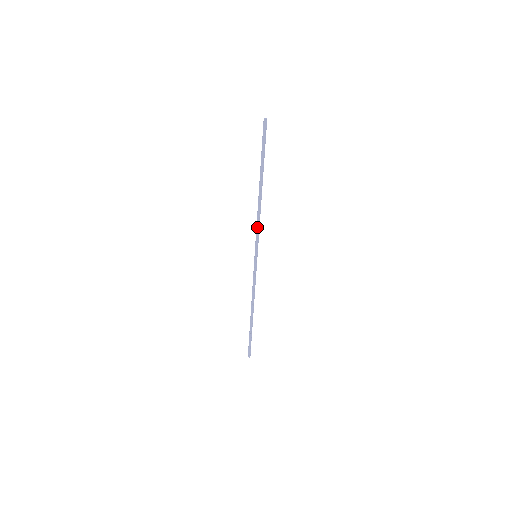
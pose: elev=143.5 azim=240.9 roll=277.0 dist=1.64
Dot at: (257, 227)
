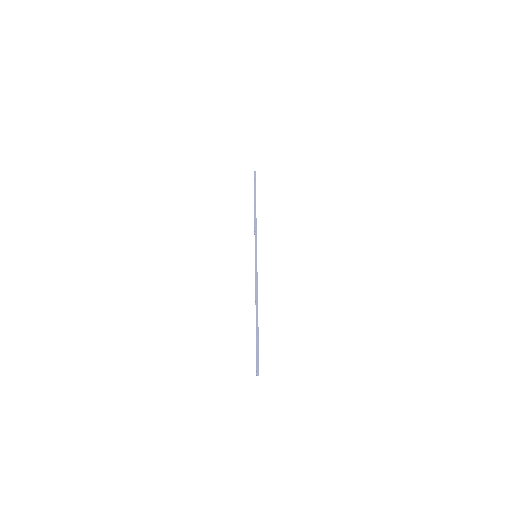
Dot at: (255, 232)
